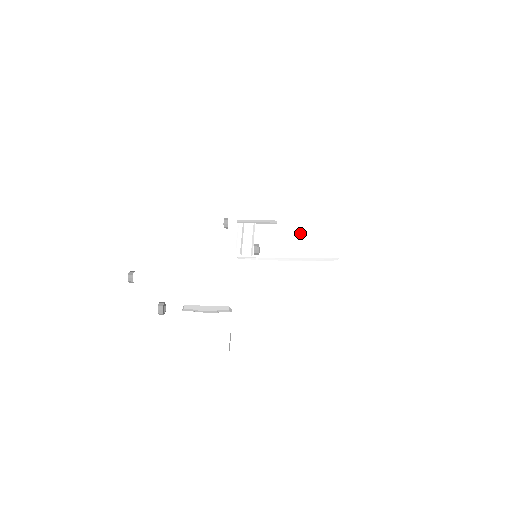
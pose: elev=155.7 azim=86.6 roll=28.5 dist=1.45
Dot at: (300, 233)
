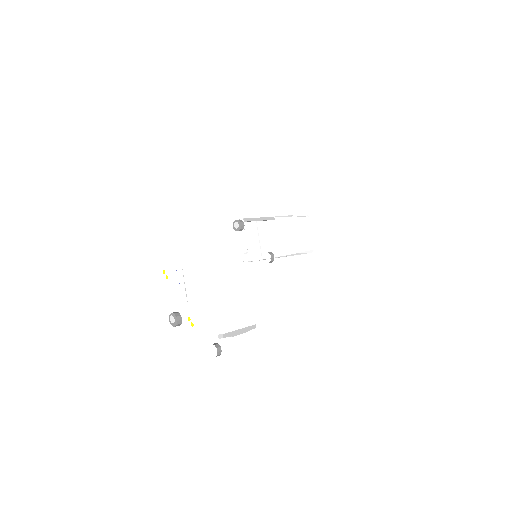
Dot at: (289, 229)
